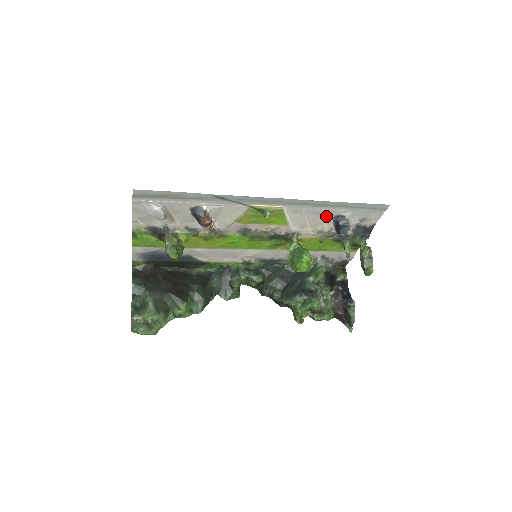
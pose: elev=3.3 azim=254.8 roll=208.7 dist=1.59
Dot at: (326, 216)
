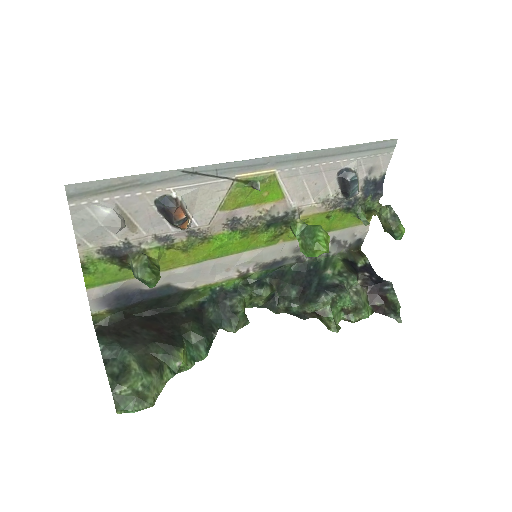
Dot at: (328, 174)
